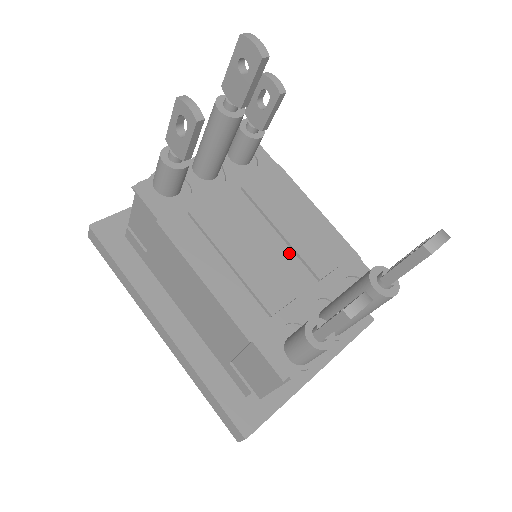
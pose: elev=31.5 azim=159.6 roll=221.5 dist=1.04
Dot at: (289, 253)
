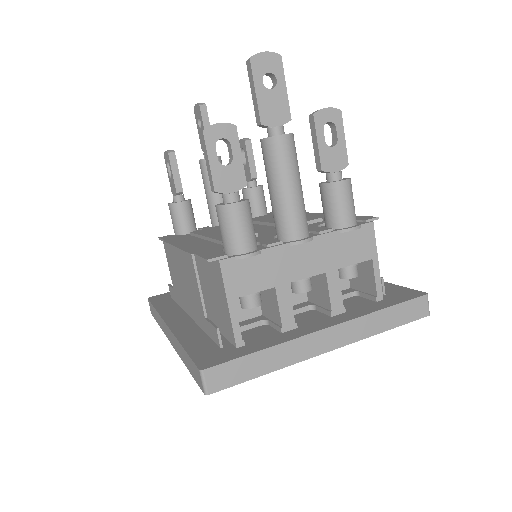
Dot at: (269, 228)
